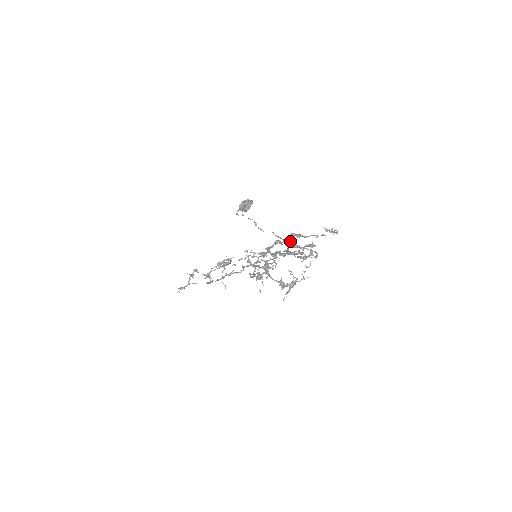
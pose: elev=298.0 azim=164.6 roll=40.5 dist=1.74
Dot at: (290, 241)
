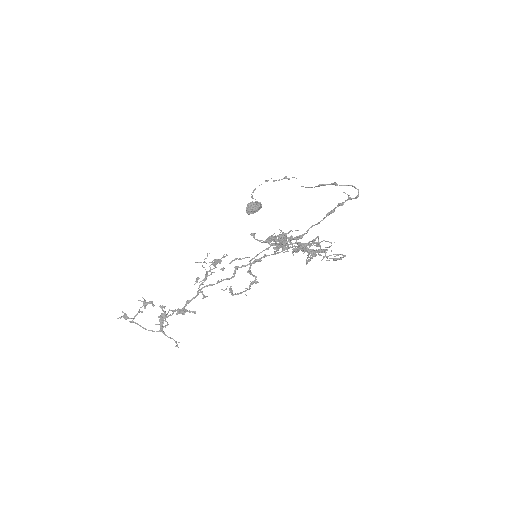
Dot at: occluded
